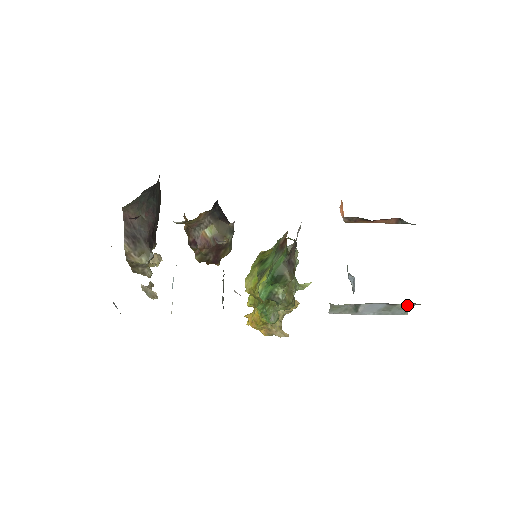
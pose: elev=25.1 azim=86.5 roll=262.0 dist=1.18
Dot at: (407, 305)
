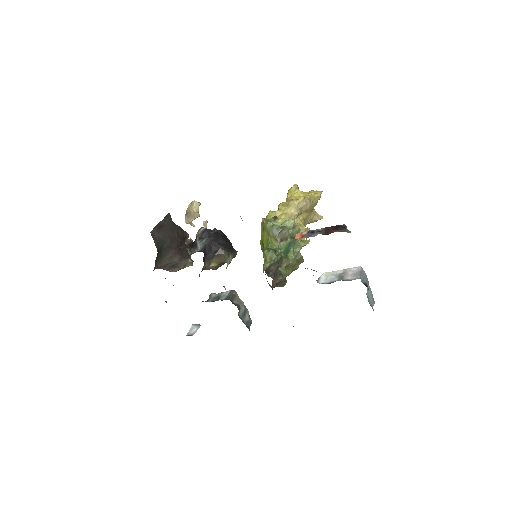
Dot at: occluded
